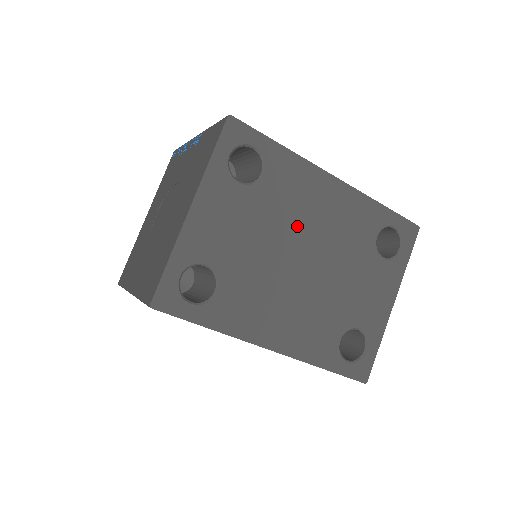
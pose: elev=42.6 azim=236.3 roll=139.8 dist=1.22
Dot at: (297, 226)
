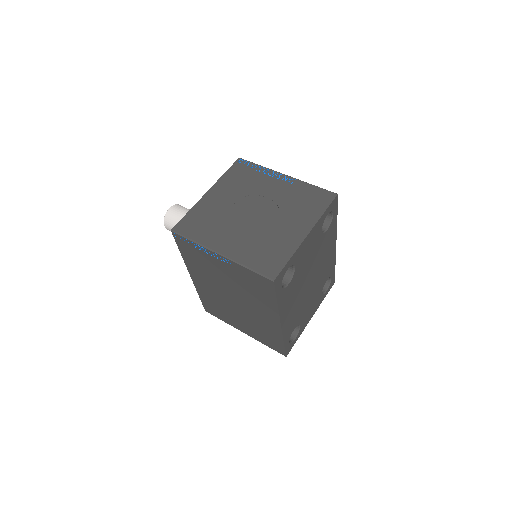
Dot at: (318, 262)
